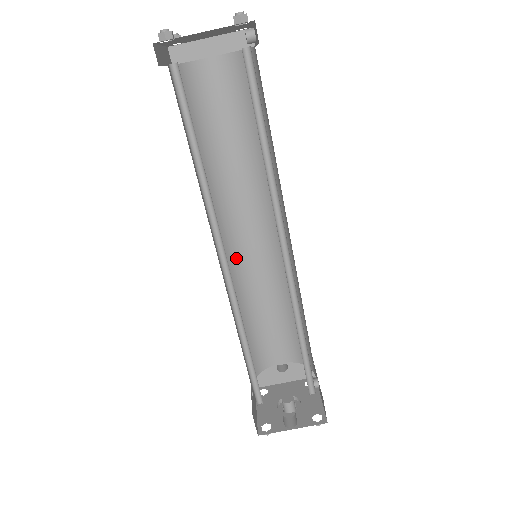
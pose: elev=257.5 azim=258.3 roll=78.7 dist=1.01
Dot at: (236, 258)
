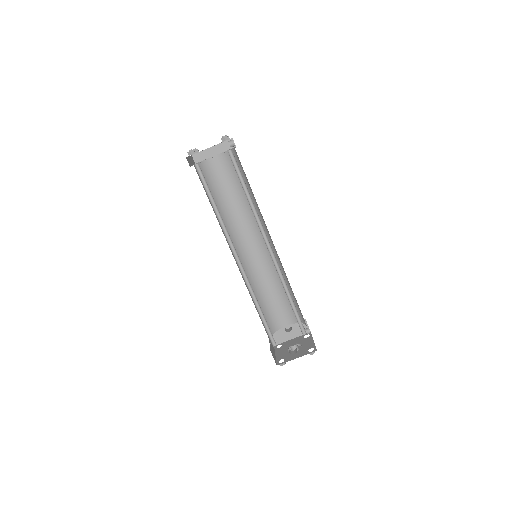
Dot at: (246, 261)
